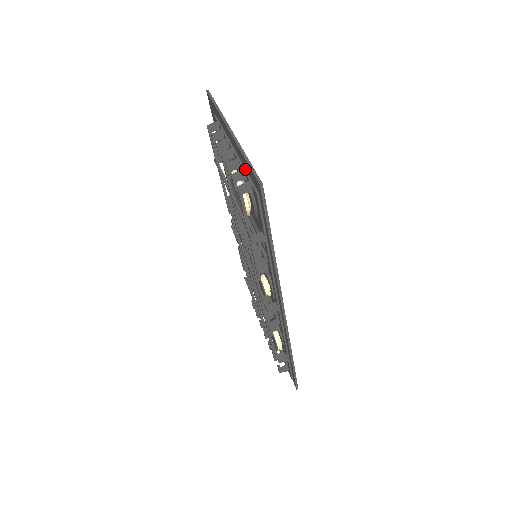
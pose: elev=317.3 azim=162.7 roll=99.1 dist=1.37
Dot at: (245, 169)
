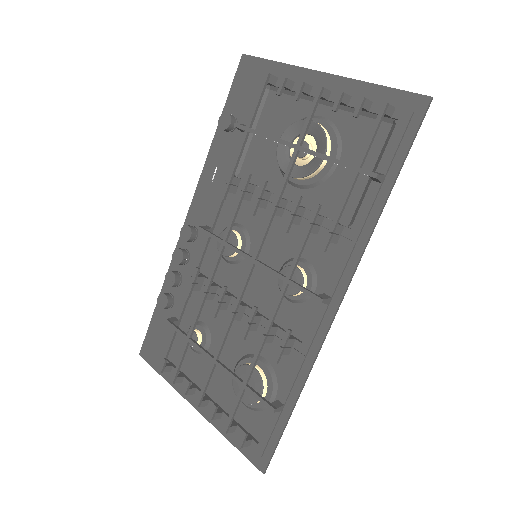
Dot at: (368, 101)
